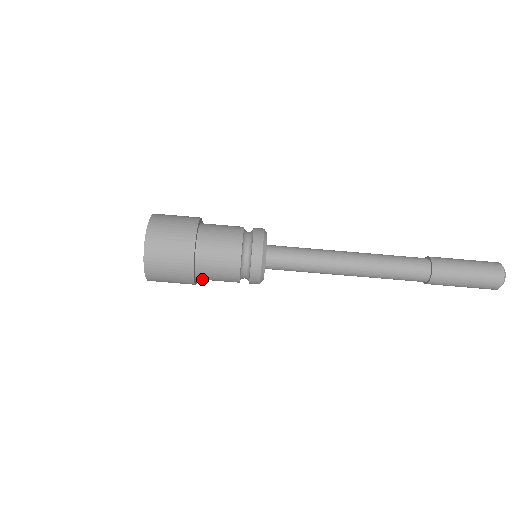
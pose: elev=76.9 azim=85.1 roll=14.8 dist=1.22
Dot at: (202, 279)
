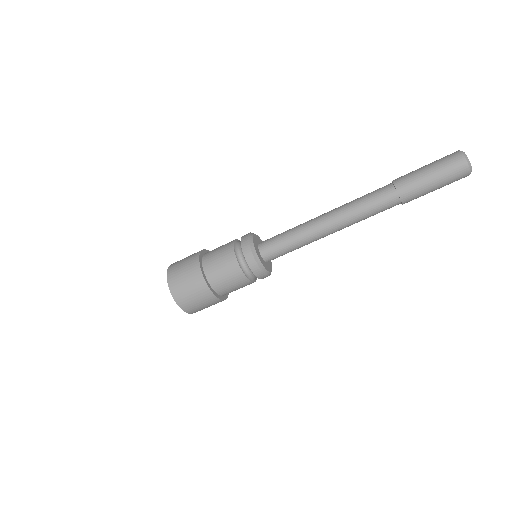
Dot at: (221, 291)
